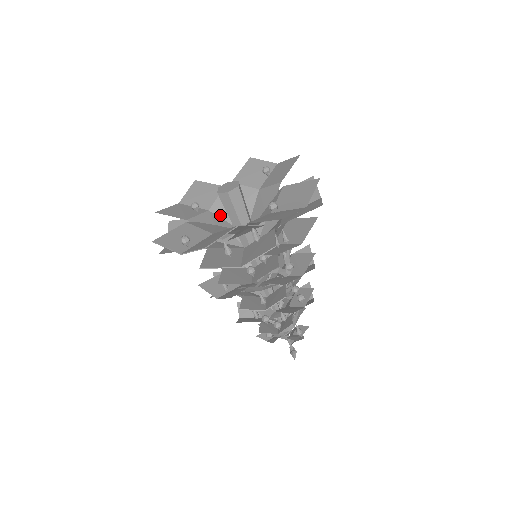
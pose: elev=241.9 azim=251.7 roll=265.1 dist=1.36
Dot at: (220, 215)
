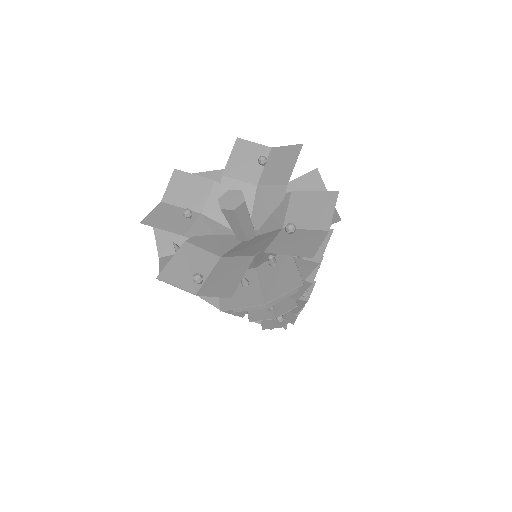
Dot at: (215, 218)
